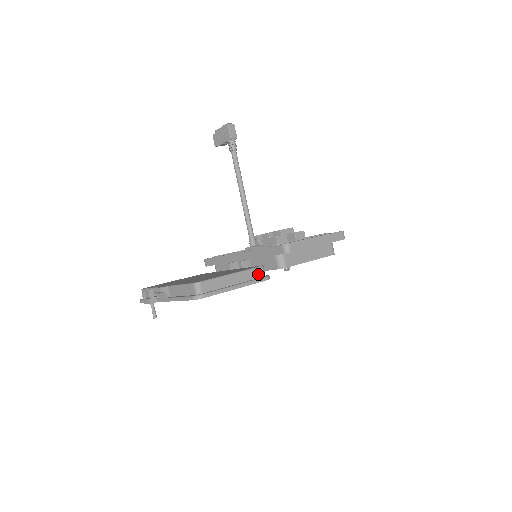
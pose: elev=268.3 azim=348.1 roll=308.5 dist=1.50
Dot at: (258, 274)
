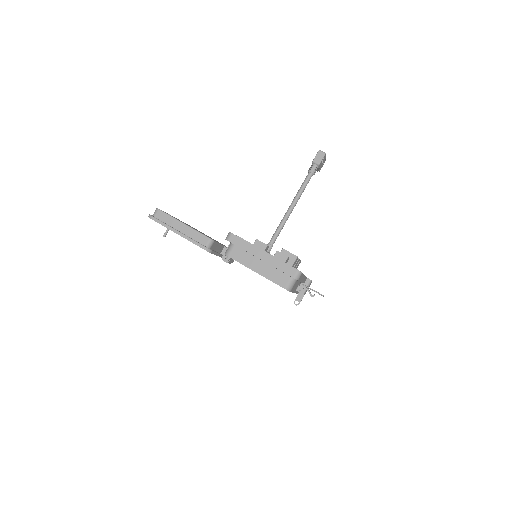
Dot at: (202, 241)
